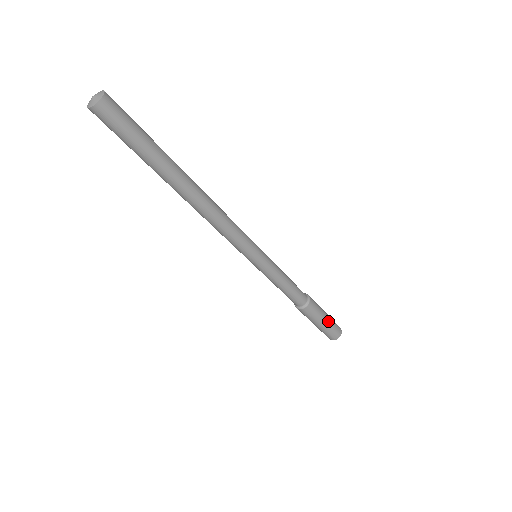
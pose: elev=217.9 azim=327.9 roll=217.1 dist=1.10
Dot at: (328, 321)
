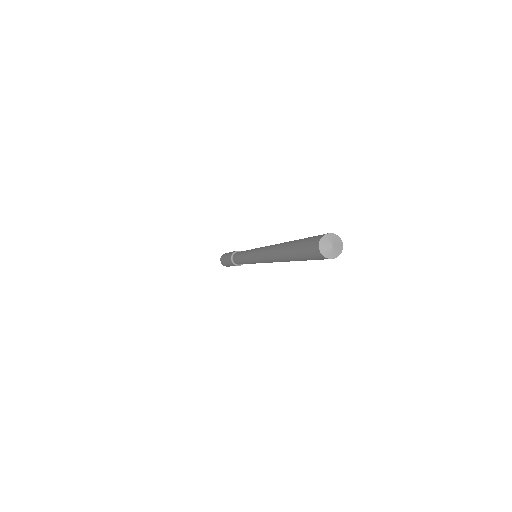
Dot at: occluded
